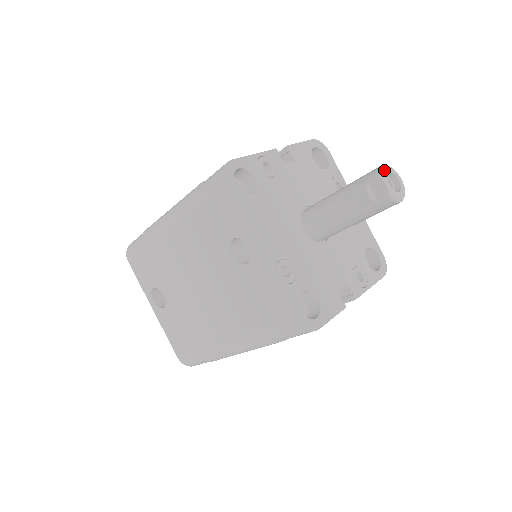
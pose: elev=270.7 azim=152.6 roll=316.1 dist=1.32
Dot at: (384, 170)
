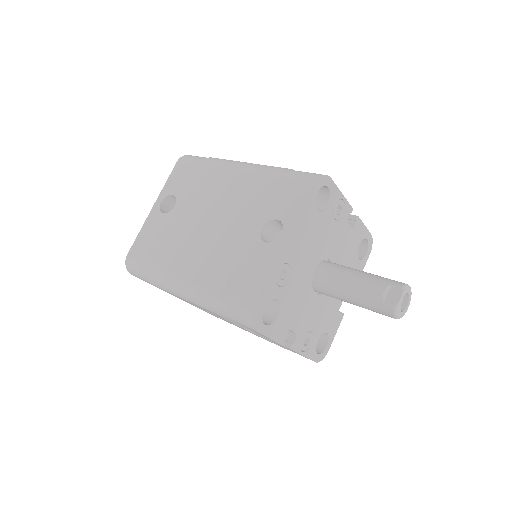
Dot at: (408, 288)
